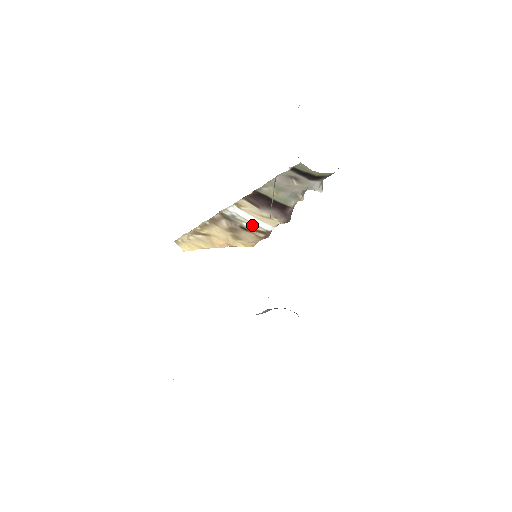
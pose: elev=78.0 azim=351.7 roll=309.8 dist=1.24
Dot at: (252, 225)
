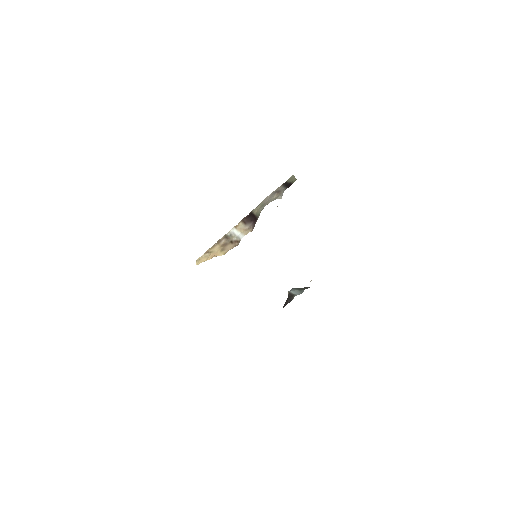
Dot at: (237, 238)
